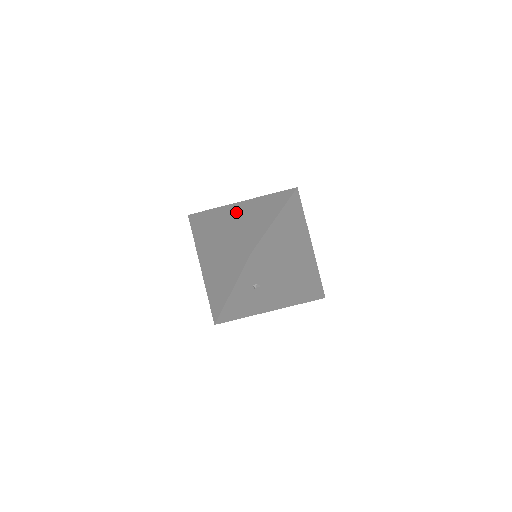
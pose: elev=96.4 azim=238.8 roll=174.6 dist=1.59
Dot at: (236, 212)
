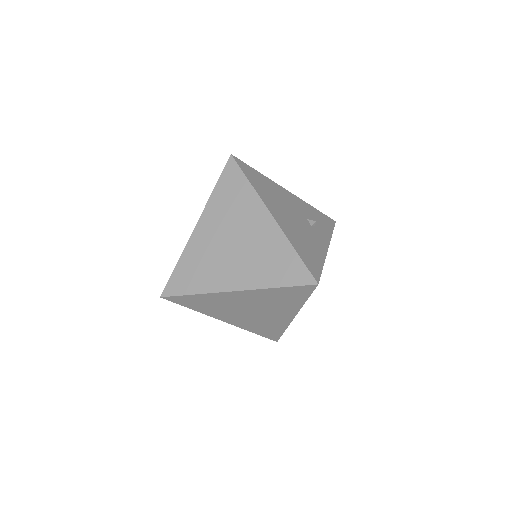
Dot at: (241, 224)
